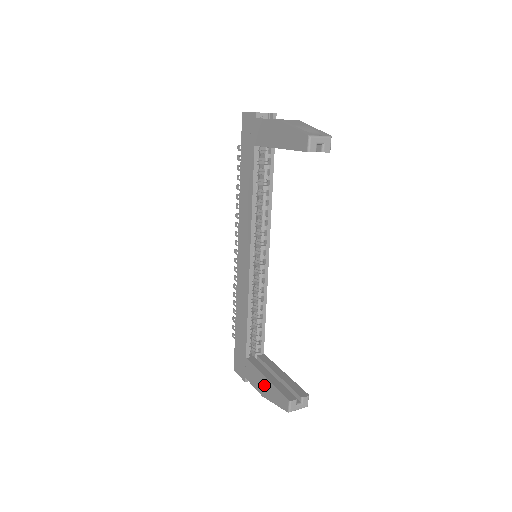
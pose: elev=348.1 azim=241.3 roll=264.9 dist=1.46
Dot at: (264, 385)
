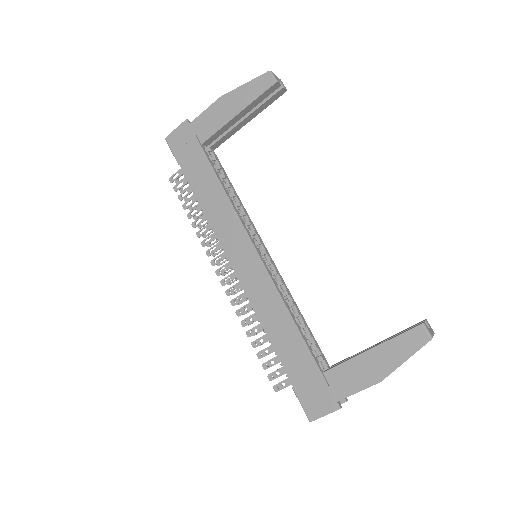
Dot at: (374, 362)
